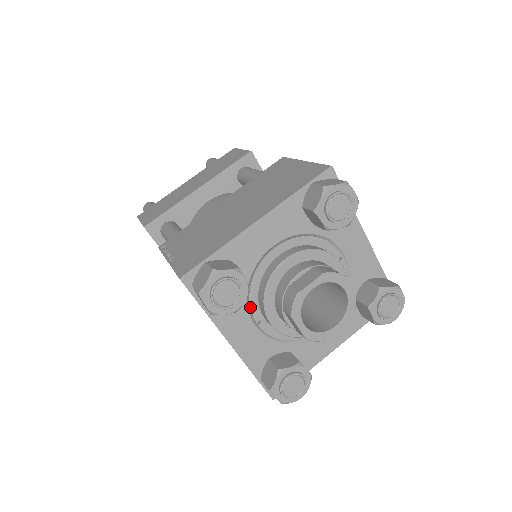
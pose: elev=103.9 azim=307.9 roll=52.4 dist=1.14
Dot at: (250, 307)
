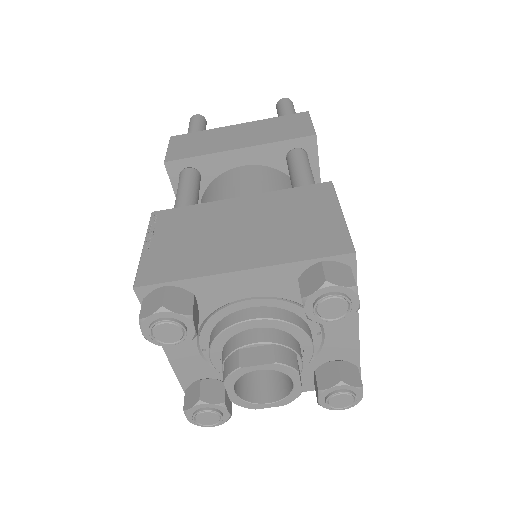
Dot at: (200, 336)
